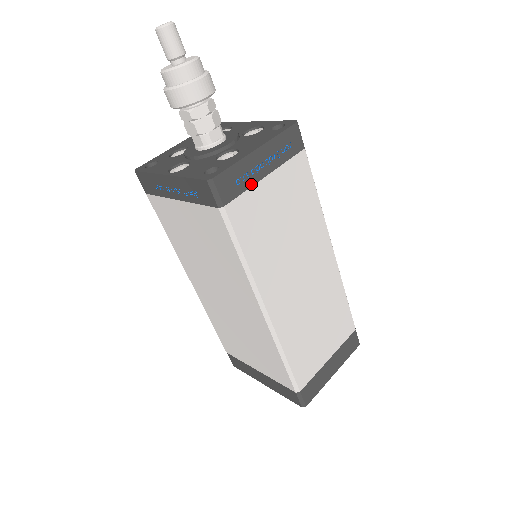
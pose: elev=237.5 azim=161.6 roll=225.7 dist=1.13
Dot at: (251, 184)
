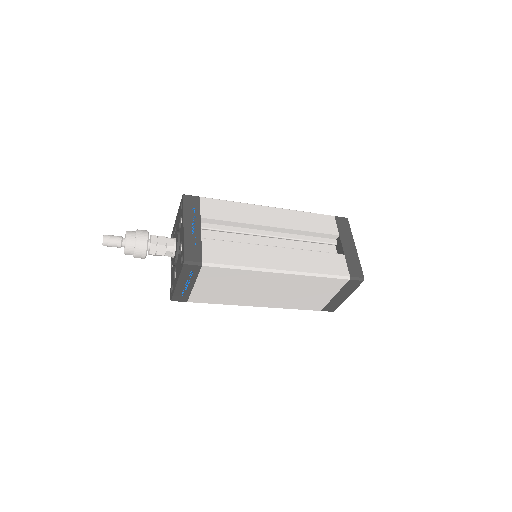
Dot at: (190, 291)
